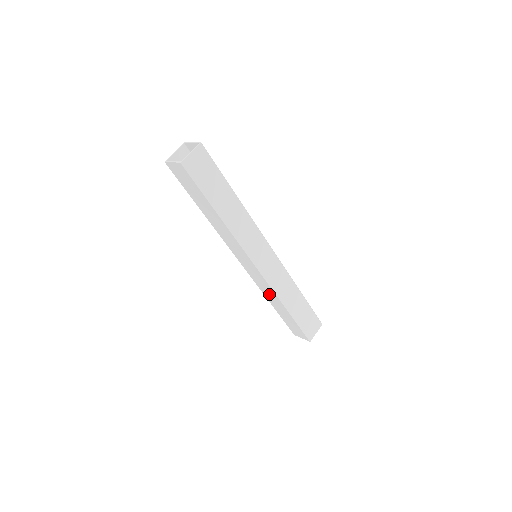
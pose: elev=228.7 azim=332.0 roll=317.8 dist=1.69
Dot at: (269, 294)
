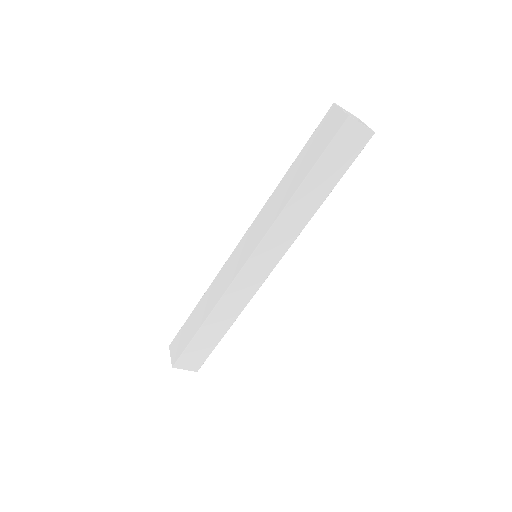
Dot at: (215, 292)
